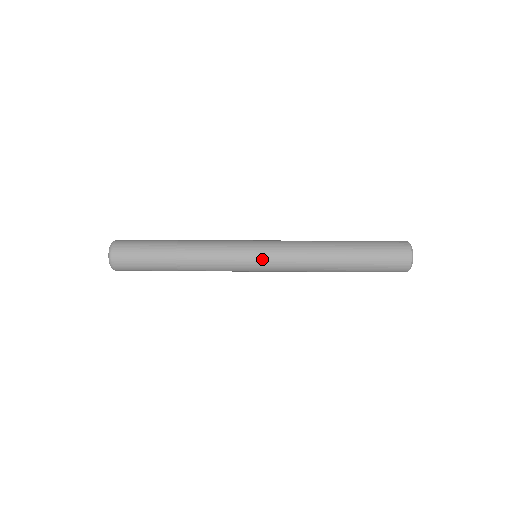
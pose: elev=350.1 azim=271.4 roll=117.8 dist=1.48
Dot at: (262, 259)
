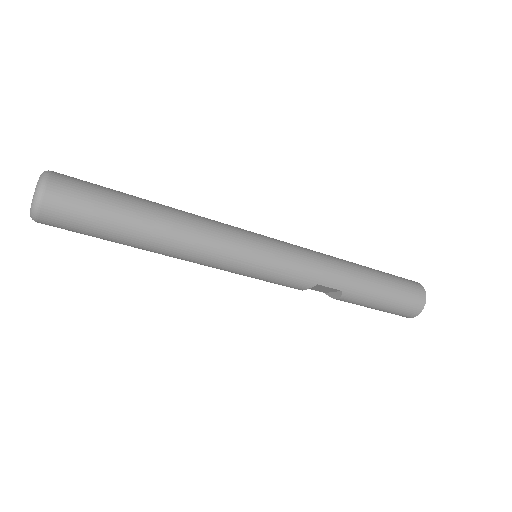
Dot at: (271, 238)
